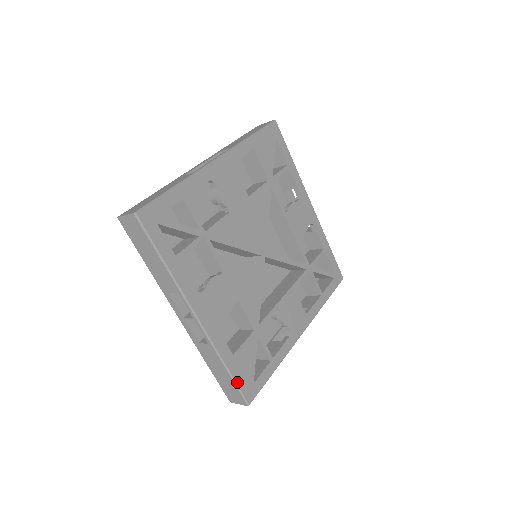
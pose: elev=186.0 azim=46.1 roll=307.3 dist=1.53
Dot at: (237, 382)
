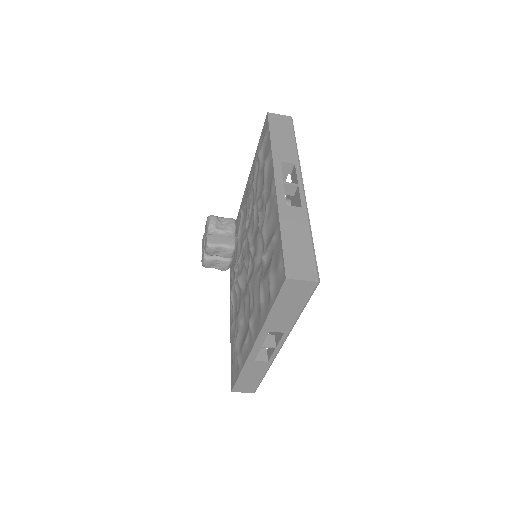
Dot at: (261, 380)
